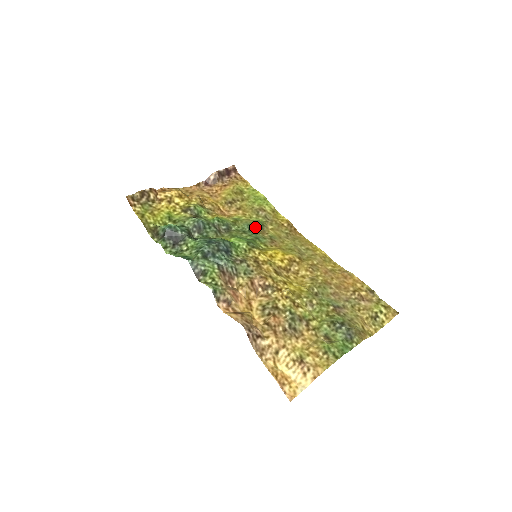
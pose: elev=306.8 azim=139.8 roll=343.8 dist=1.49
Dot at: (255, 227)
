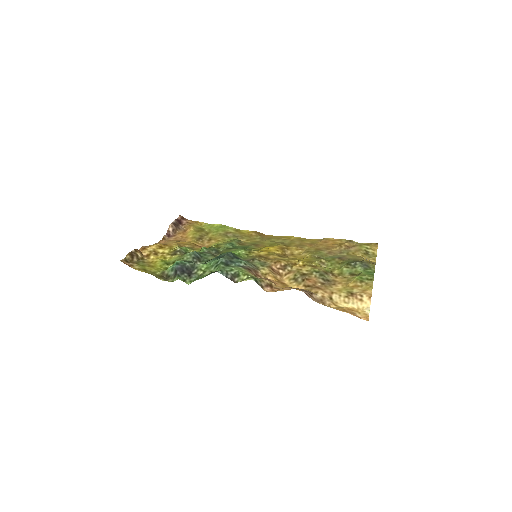
Dot at: (235, 243)
